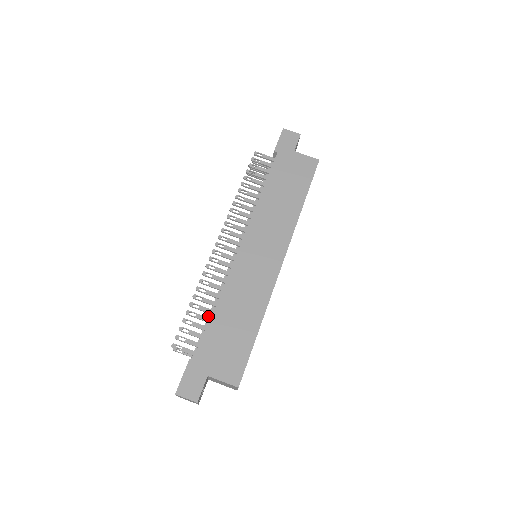
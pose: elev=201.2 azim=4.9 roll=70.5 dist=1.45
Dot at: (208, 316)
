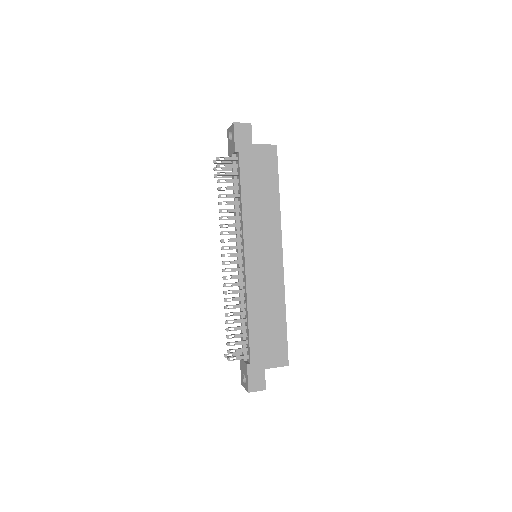
Dot at: (242, 323)
